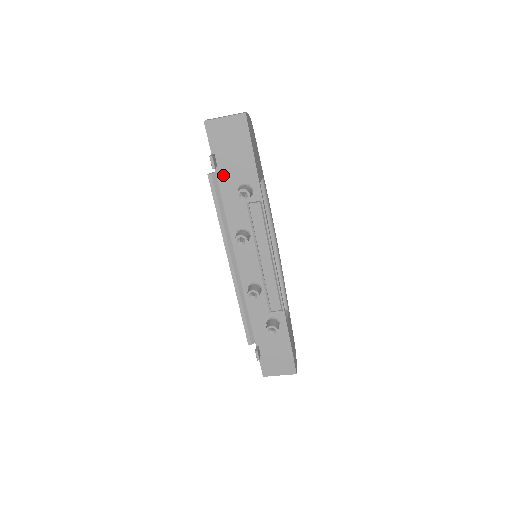
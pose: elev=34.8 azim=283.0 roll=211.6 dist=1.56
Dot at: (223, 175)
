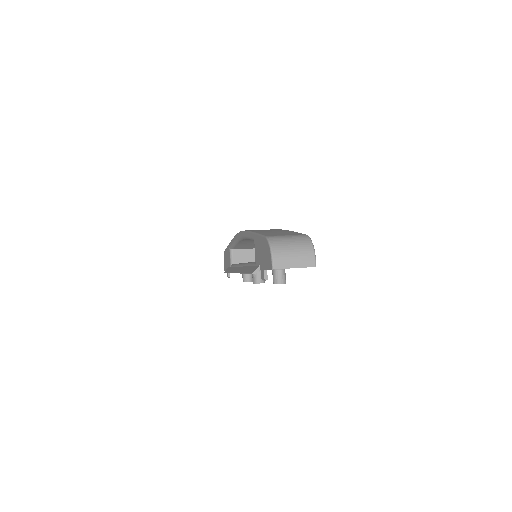
Dot at: occluded
